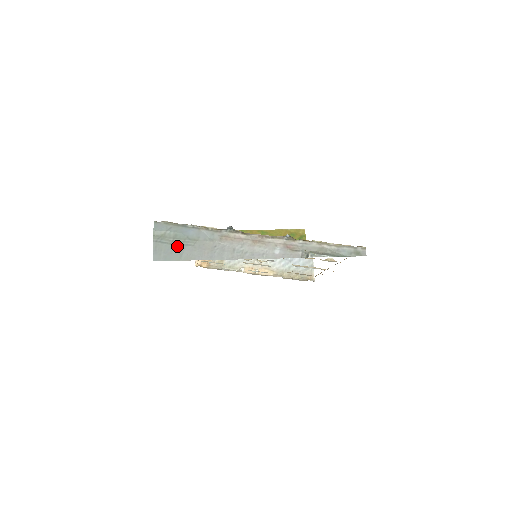
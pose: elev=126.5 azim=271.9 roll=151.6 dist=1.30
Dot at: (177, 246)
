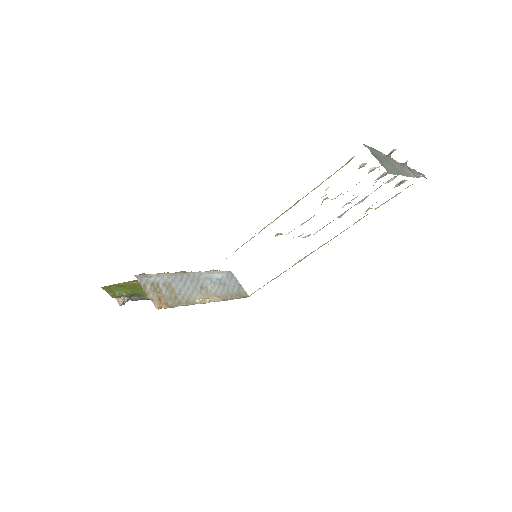
Dot at: (386, 164)
